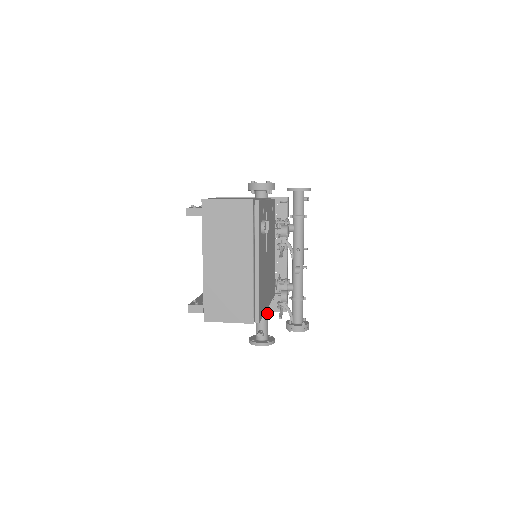
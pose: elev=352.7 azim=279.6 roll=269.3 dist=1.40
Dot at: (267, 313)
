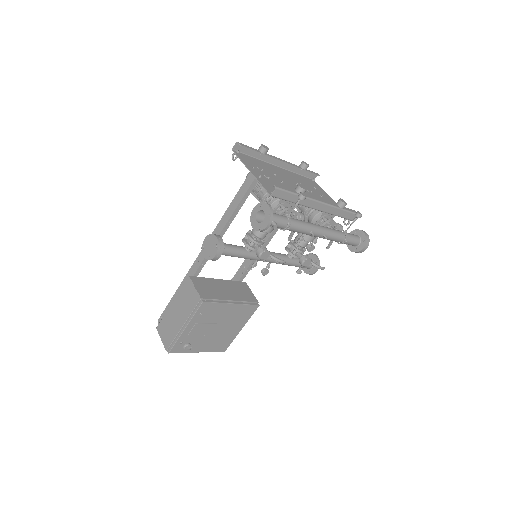
Dot at: (297, 265)
